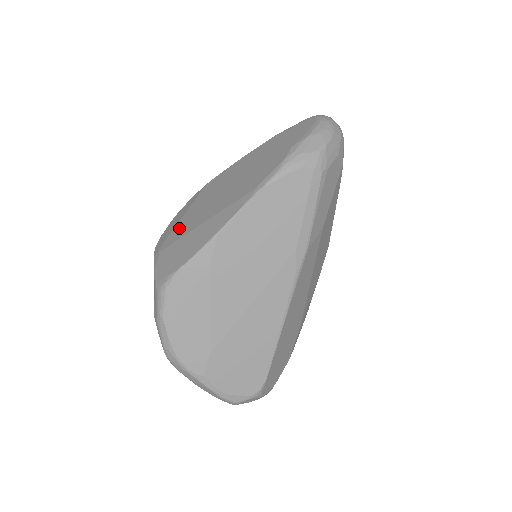
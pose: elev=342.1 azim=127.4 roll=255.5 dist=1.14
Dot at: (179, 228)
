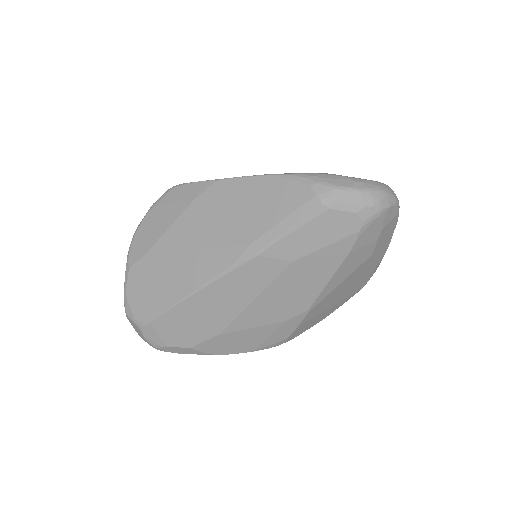
Dot at: occluded
